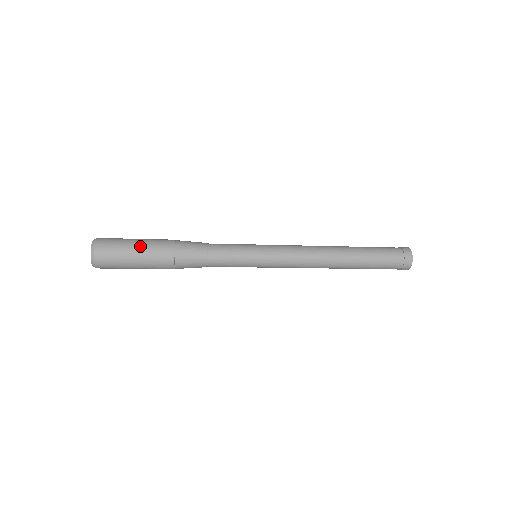
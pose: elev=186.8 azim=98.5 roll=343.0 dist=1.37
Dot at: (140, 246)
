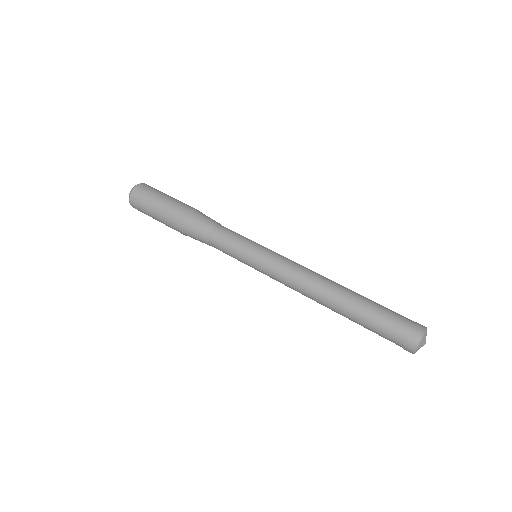
Dot at: (164, 201)
